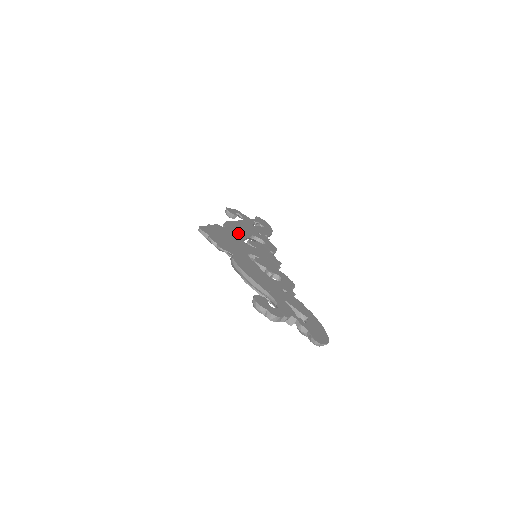
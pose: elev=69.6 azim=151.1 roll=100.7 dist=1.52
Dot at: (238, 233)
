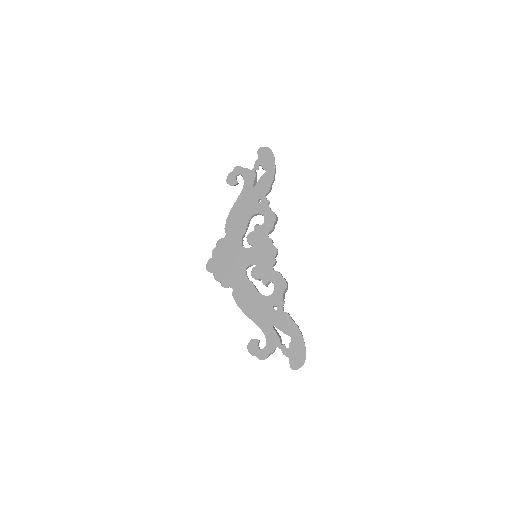
Dot at: (237, 232)
